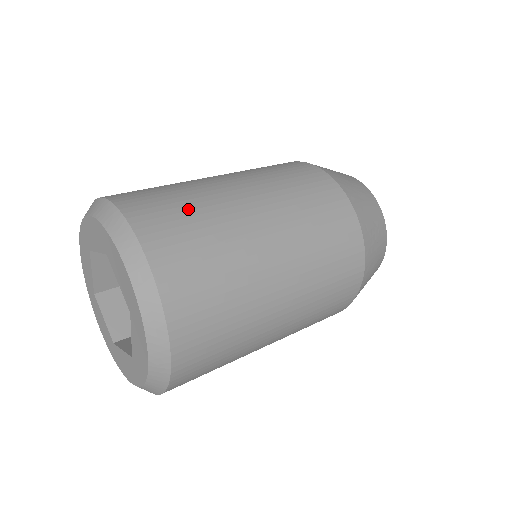
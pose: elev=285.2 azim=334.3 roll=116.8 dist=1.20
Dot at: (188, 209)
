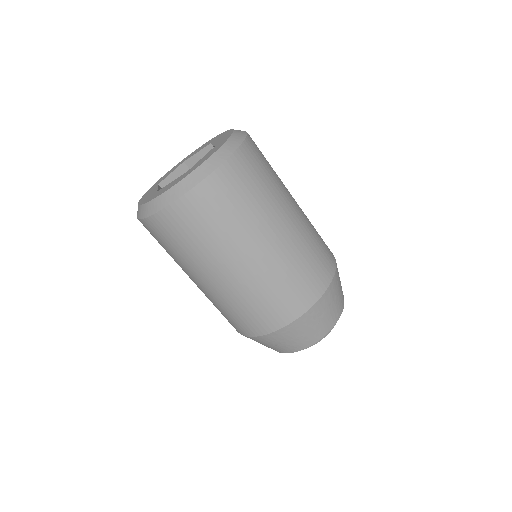
Dot at: occluded
